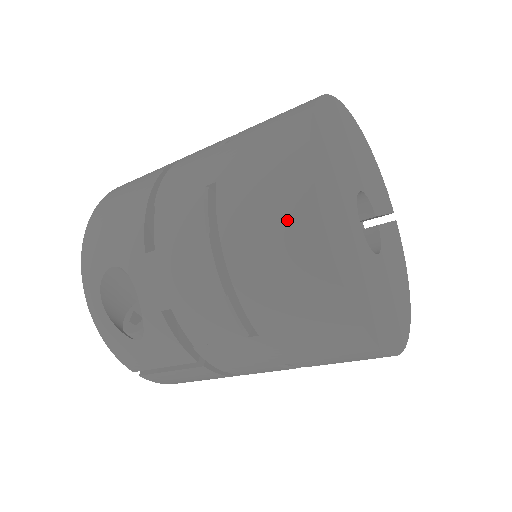
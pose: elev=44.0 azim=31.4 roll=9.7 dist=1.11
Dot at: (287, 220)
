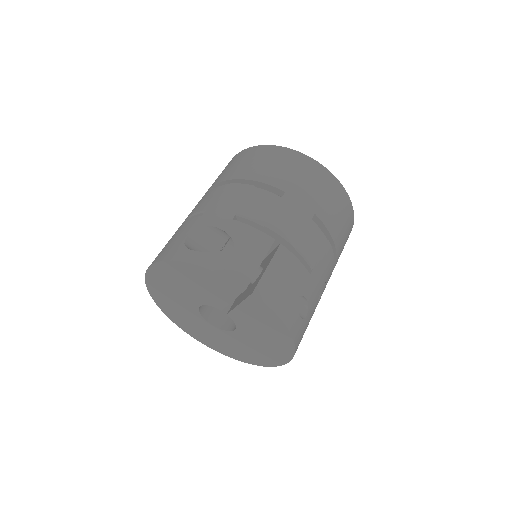
Dot at: (251, 155)
